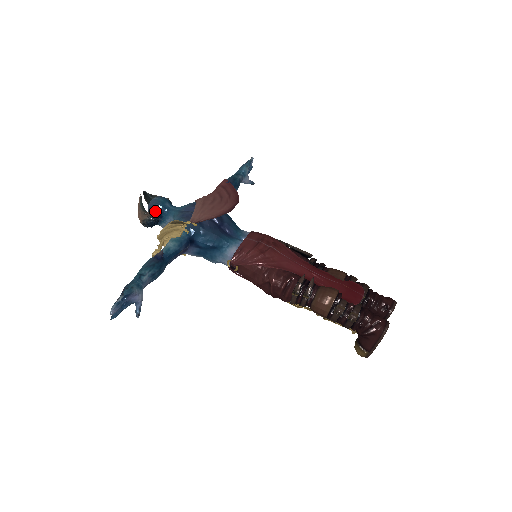
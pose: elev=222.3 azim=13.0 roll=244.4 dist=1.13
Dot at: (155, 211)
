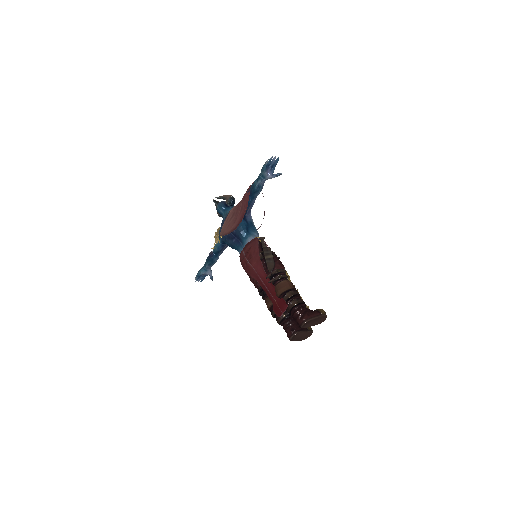
Dot at: occluded
